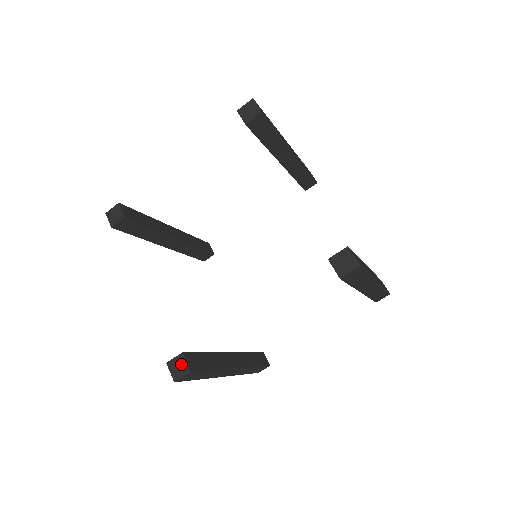
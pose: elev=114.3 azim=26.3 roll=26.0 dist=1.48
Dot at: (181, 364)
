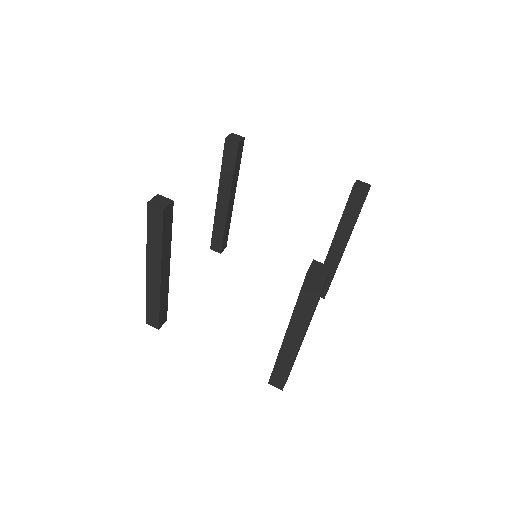
Dot at: (320, 266)
